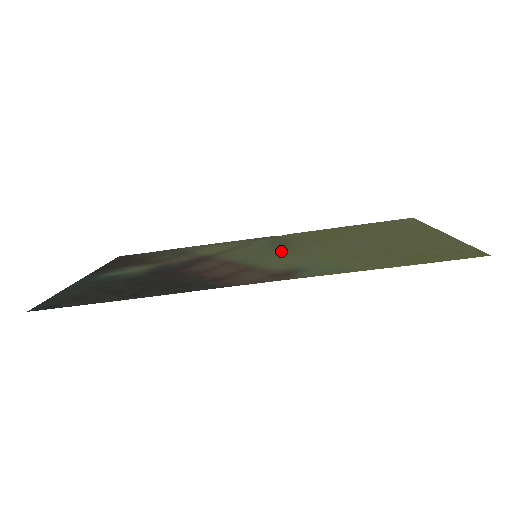
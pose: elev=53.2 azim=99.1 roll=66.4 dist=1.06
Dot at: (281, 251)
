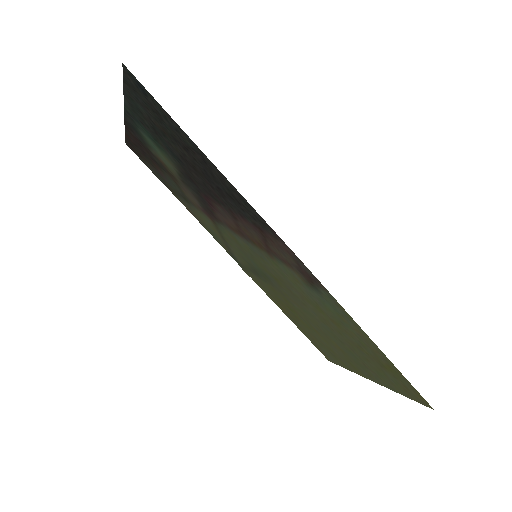
Dot at: (271, 274)
